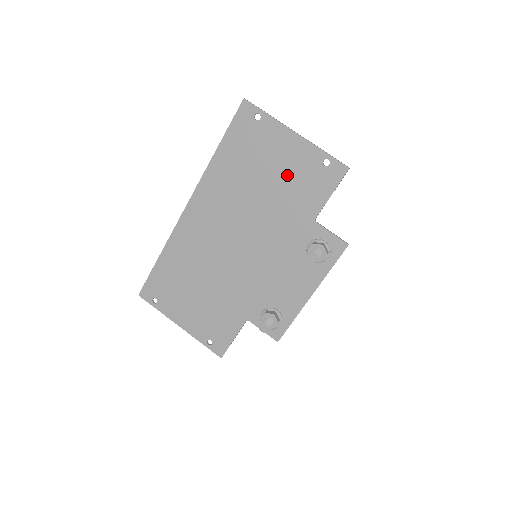
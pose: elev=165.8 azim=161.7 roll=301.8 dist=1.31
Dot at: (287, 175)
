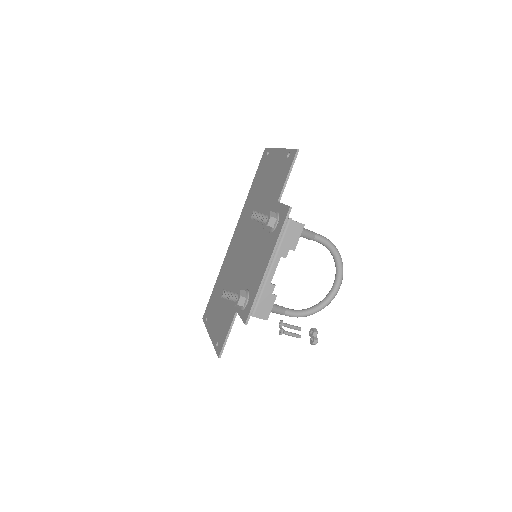
Dot at: (272, 179)
